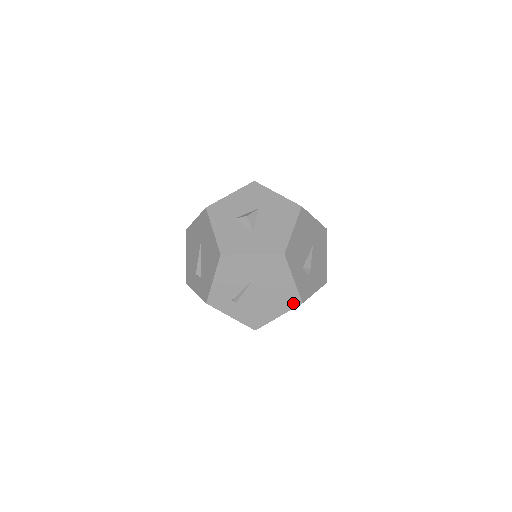
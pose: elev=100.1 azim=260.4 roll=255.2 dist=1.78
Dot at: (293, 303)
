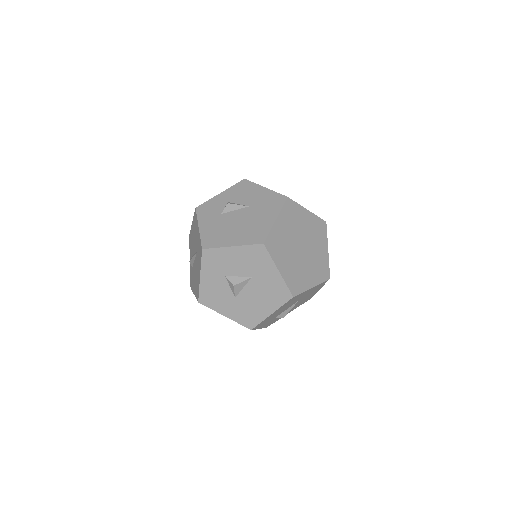
Dot at: occluded
